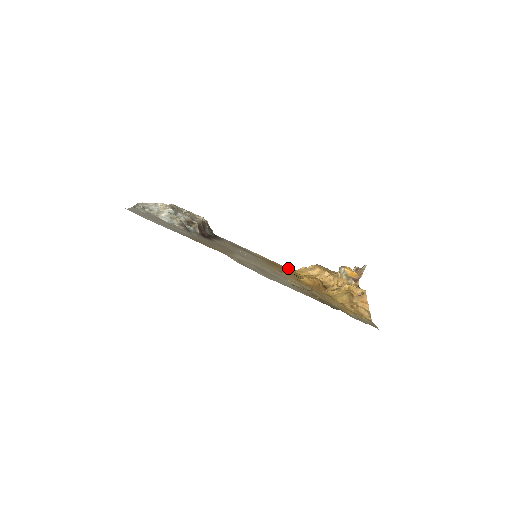
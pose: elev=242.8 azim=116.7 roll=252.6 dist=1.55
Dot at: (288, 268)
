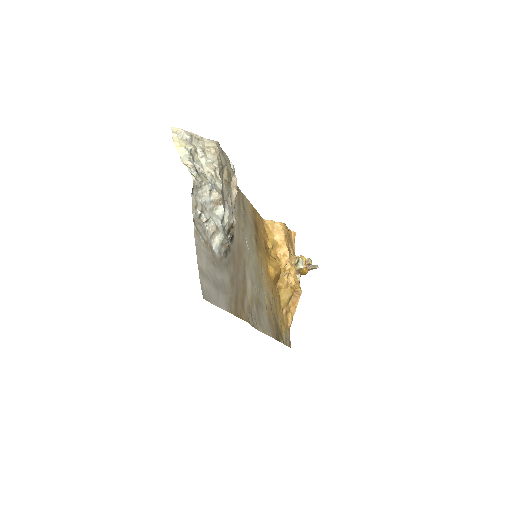
Dot at: occluded
